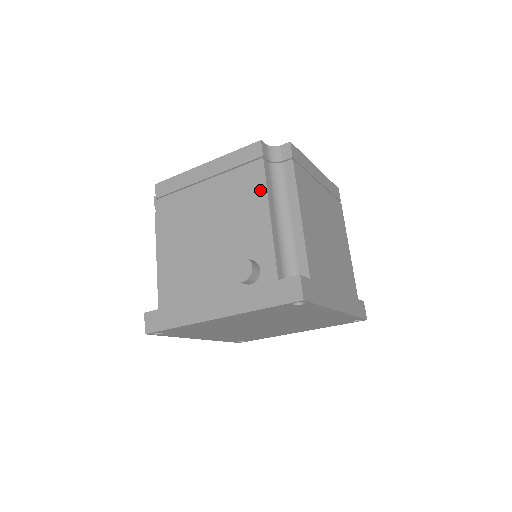
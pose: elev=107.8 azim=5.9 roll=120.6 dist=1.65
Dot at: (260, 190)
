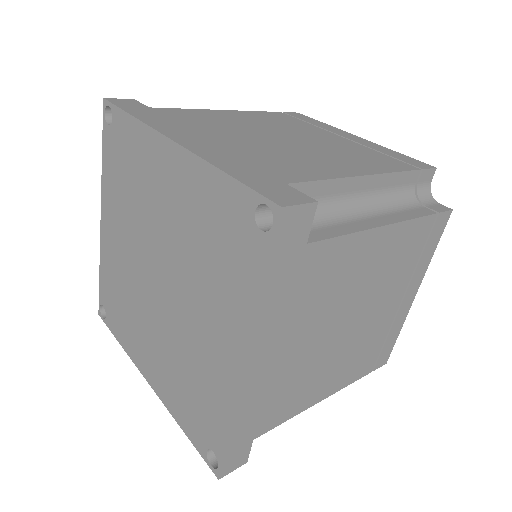
Dot at: occluded
